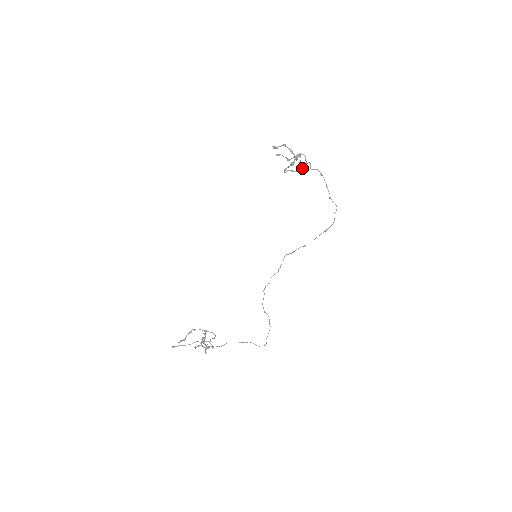
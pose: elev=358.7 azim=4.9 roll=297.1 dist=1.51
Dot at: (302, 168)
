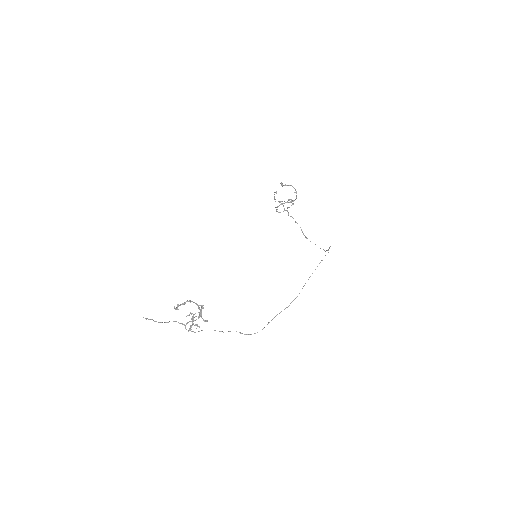
Dot at: occluded
